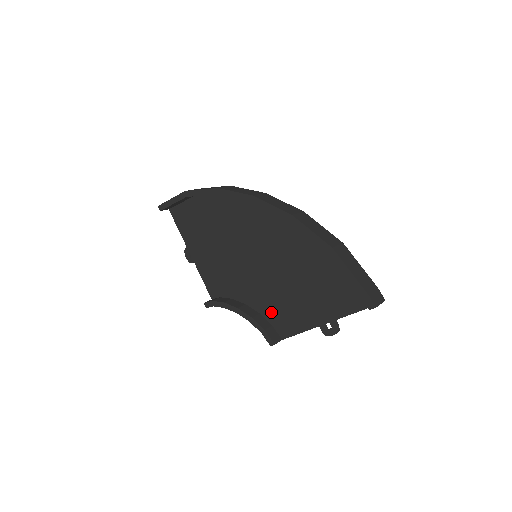
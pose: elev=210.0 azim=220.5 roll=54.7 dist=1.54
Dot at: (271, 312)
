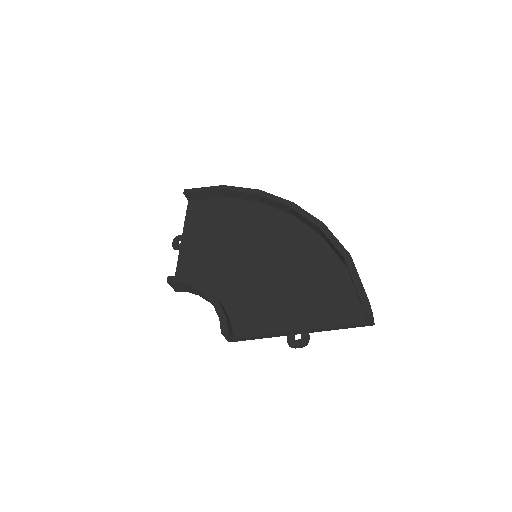
Dot at: (239, 308)
